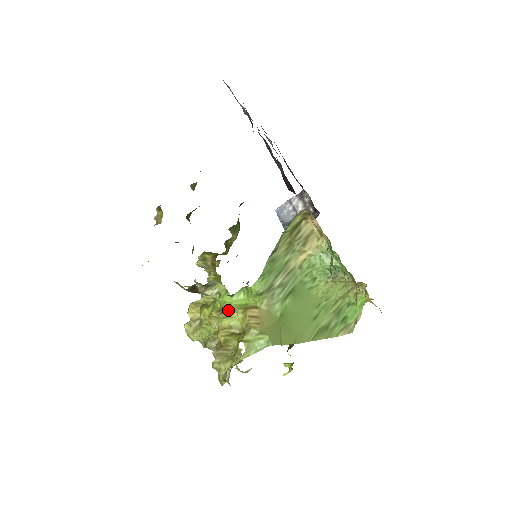
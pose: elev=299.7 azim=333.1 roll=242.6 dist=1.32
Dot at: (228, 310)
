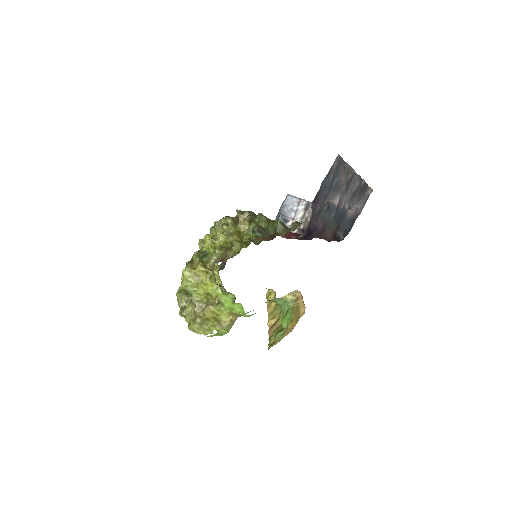
Dot at: (224, 307)
